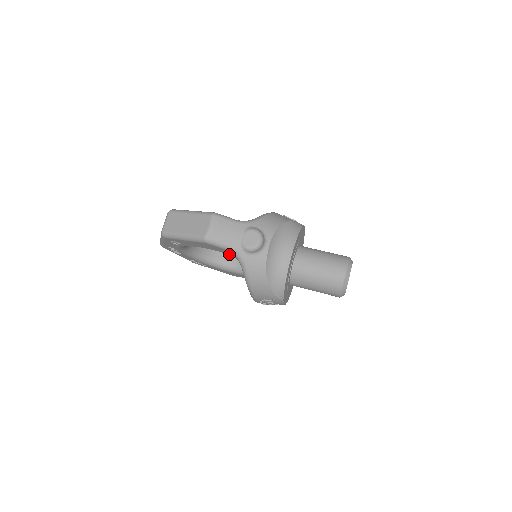
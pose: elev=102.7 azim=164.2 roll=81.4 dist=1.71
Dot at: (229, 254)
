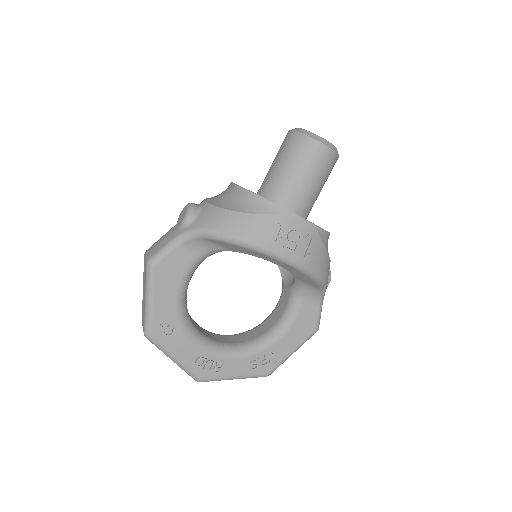
Dot at: (196, 256)
